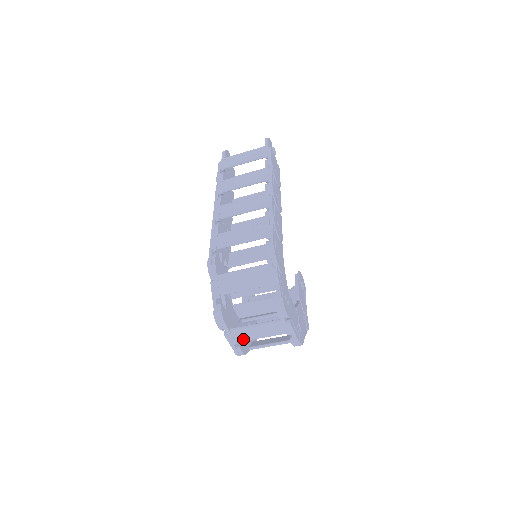
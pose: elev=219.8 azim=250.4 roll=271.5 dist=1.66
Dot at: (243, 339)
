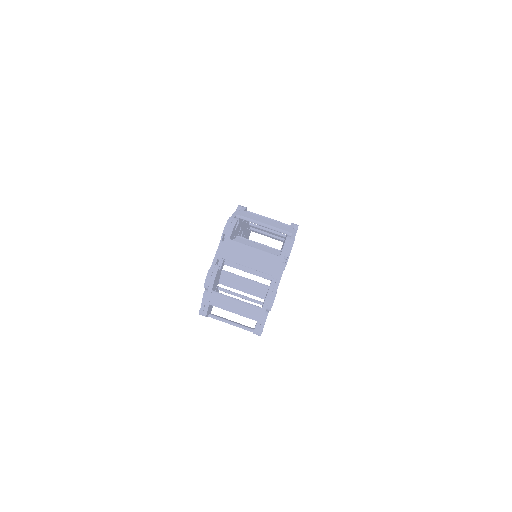
Dot at: (232, 257)
